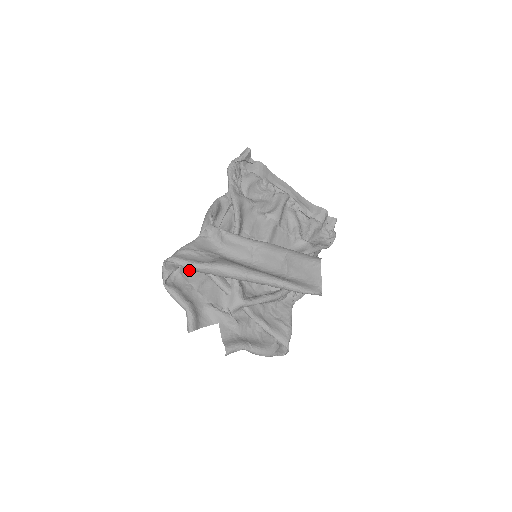
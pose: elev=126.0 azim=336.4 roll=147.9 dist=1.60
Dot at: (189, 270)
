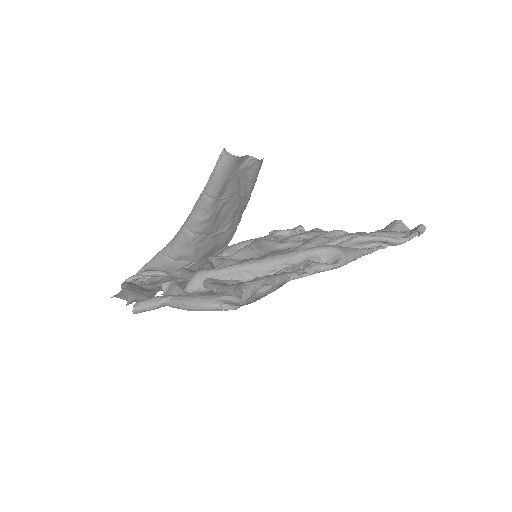
Dot at: (164, 280)
